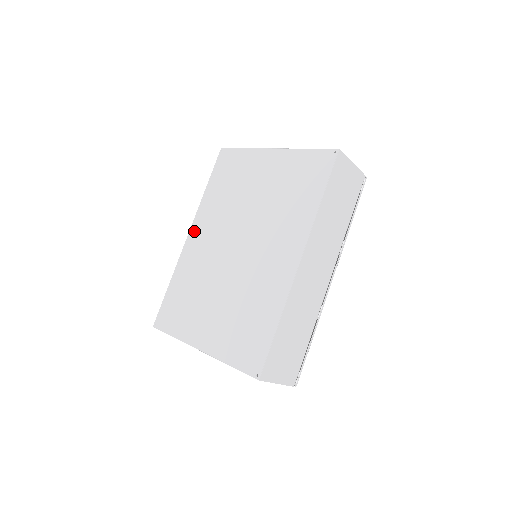
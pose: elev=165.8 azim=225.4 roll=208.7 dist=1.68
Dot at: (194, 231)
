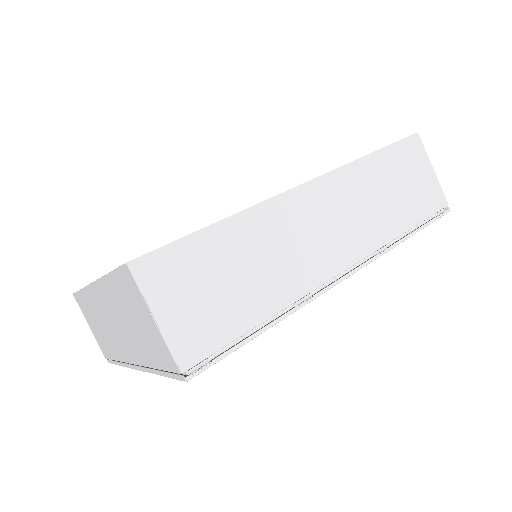
Dot at: occluded
